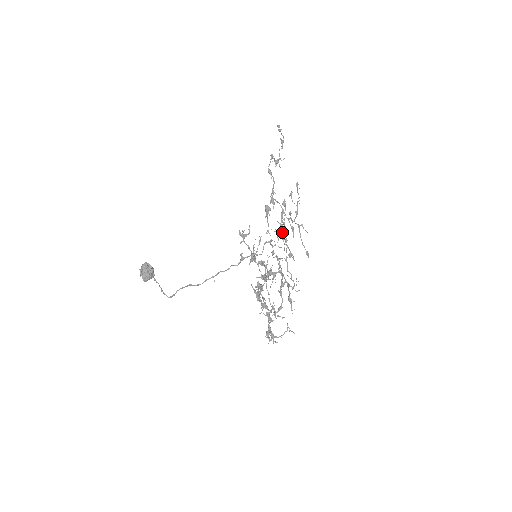
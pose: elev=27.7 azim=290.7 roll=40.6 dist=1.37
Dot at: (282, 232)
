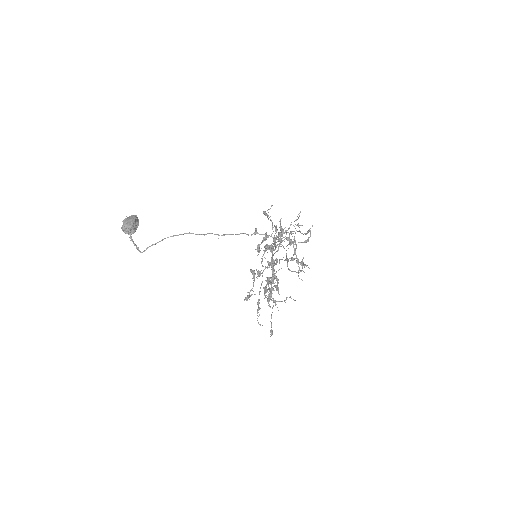
Dot at: occluded
